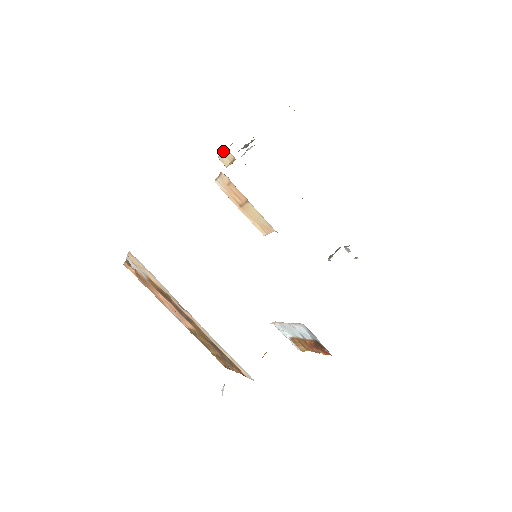
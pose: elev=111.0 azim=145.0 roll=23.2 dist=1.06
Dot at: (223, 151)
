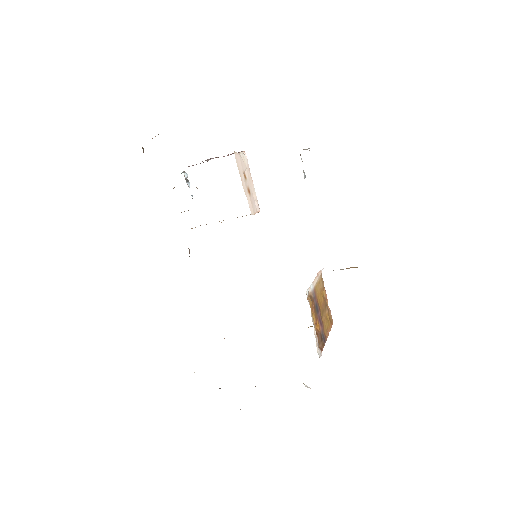
Dot at: occluded
